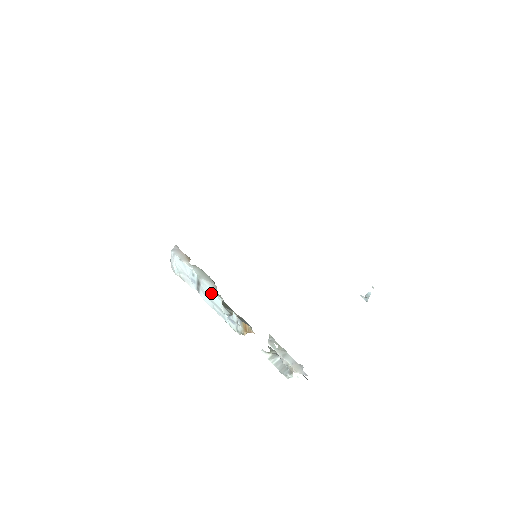
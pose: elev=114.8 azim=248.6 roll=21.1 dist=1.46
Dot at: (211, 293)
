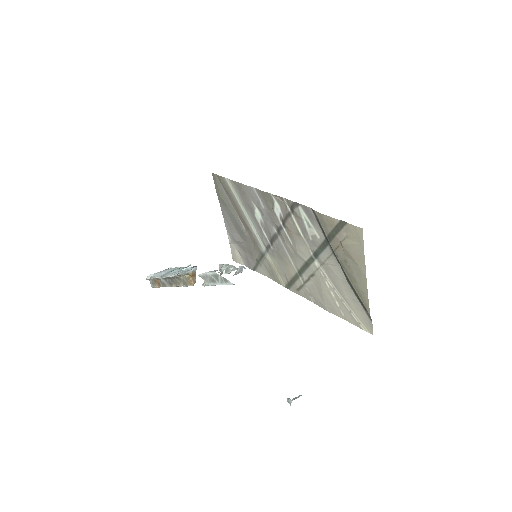
Dot at: occluded
